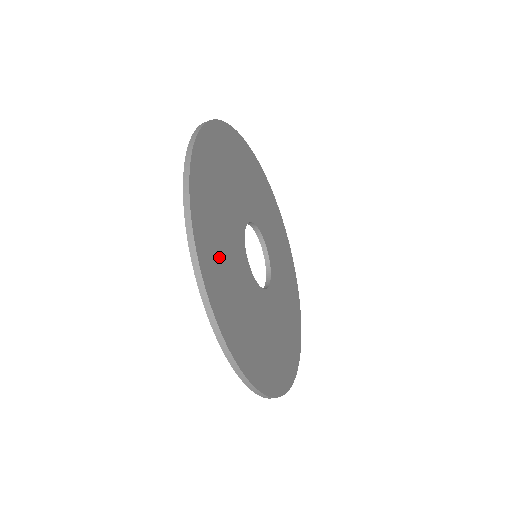
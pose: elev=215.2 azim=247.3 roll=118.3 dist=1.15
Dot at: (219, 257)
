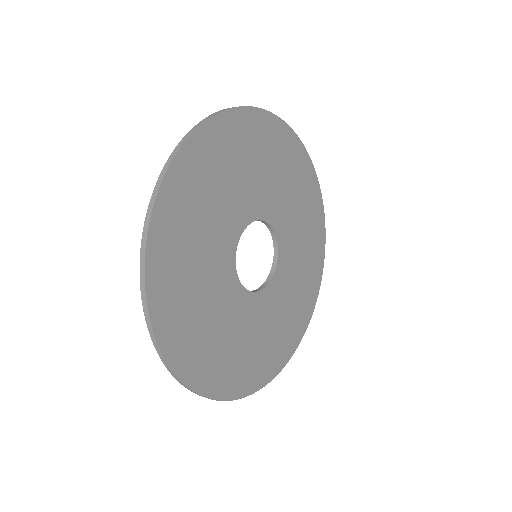
Dot at: (213, 349)
